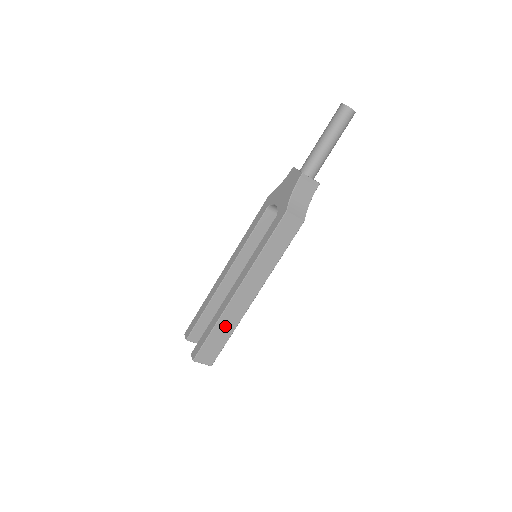
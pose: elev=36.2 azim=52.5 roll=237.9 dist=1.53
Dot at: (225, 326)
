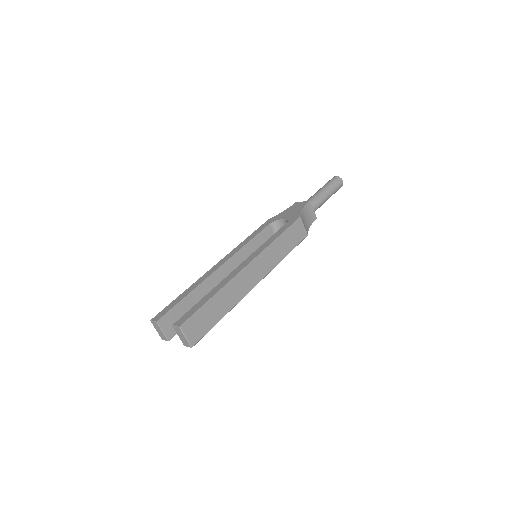
Dot at: (223, 301)
